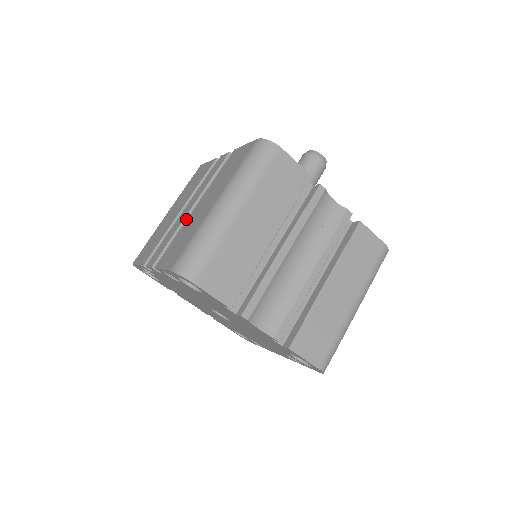
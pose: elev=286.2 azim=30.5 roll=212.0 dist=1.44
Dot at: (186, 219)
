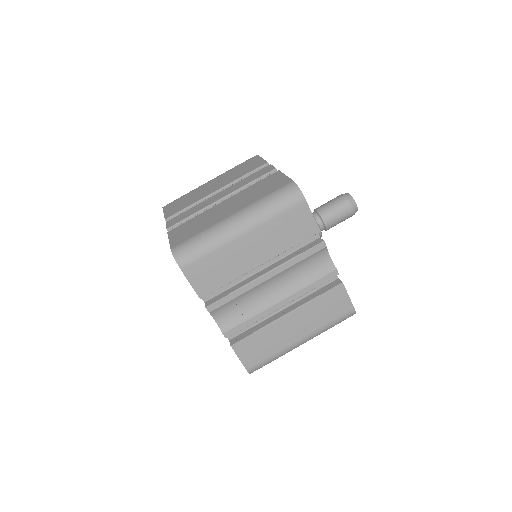
Dot at: (212, 205)
